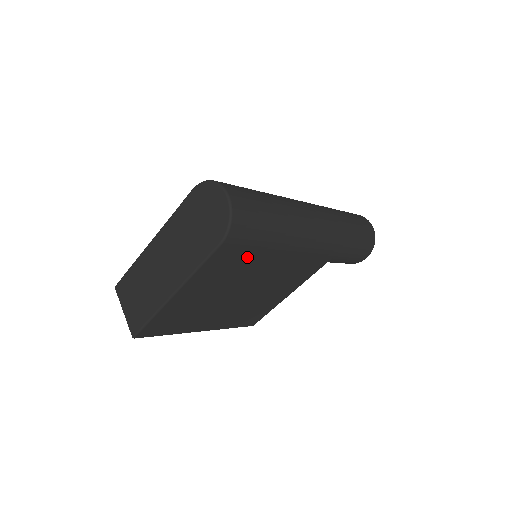
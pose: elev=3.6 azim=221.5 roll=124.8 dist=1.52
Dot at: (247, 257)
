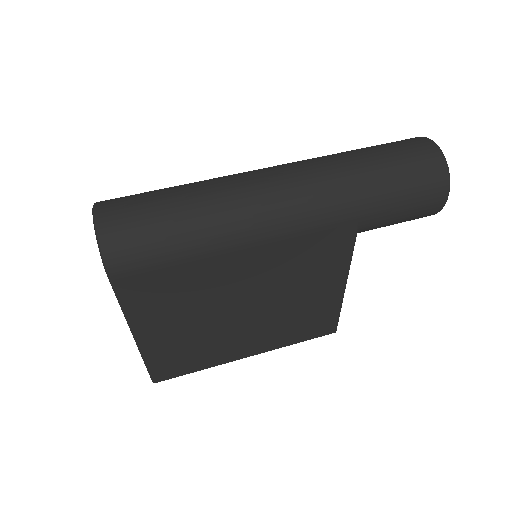
Dot at: (179, 276)
